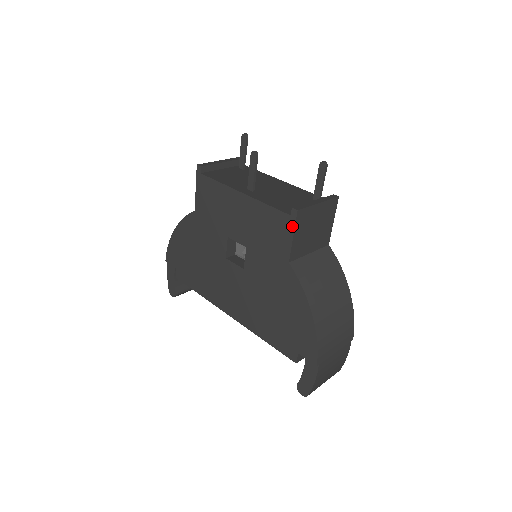
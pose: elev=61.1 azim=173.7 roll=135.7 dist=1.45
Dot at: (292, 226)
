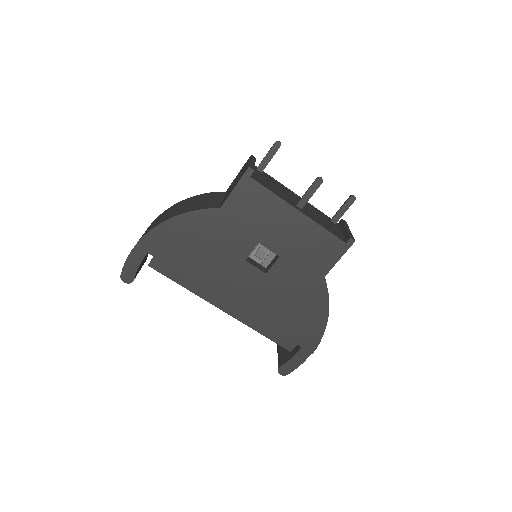
Dot at: (343, 251)
